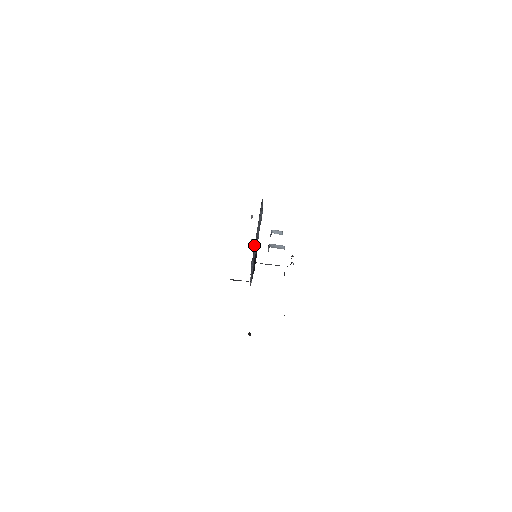
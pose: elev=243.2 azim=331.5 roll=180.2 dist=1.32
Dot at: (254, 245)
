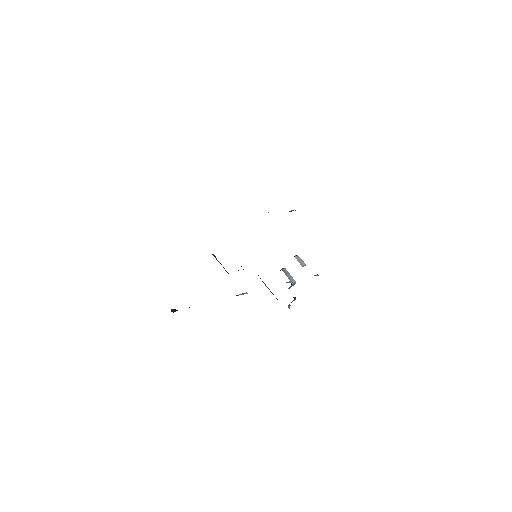
Dot at: occluded
